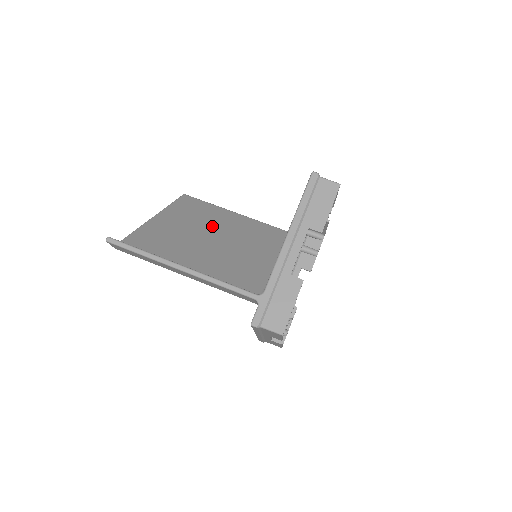
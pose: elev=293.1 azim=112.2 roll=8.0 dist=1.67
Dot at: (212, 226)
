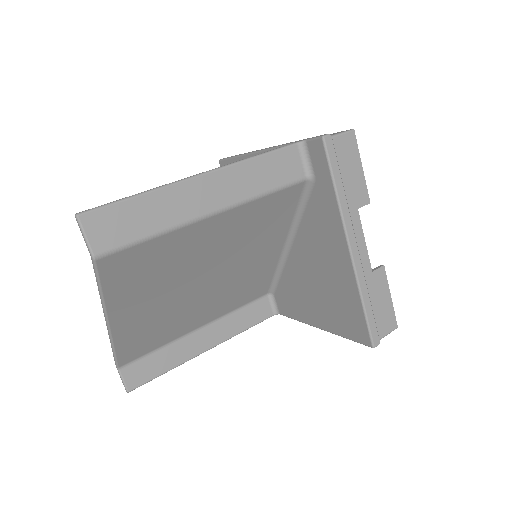
Dot at: occluded
